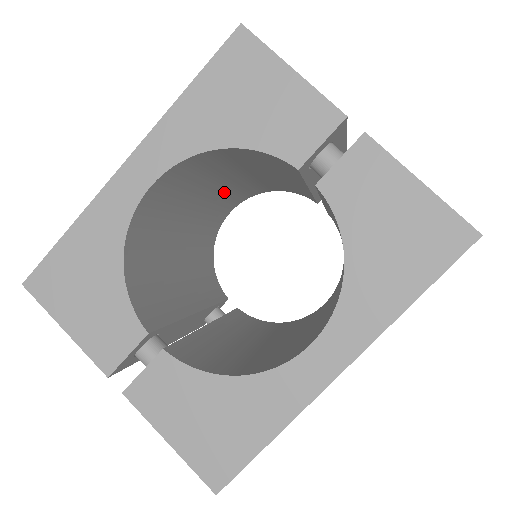
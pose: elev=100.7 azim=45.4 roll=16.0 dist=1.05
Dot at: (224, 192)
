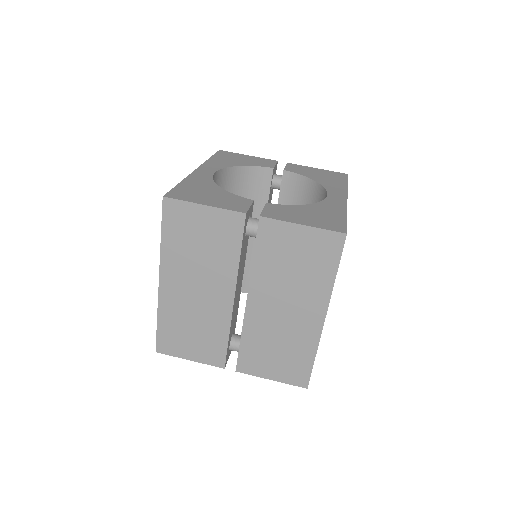
Dot at: occluded
